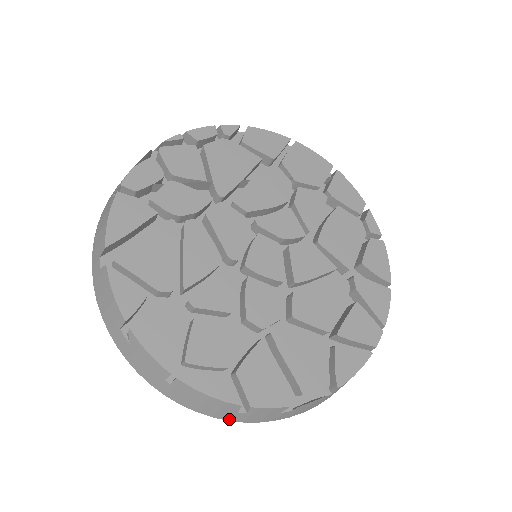
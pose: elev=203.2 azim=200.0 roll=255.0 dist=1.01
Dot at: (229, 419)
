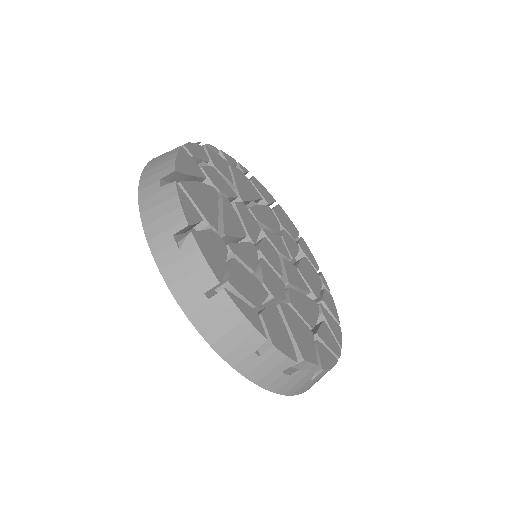
Dot at: (236, 365)
